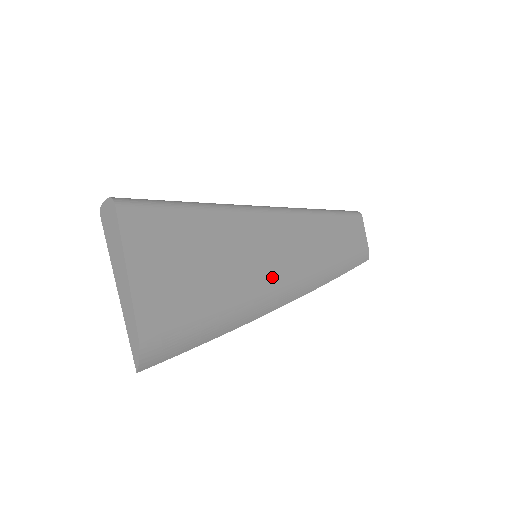
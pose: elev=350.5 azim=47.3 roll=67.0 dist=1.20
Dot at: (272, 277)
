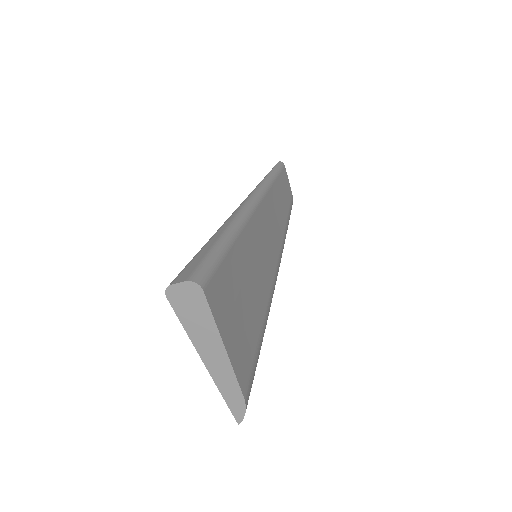
Dot at: (271, 270)
